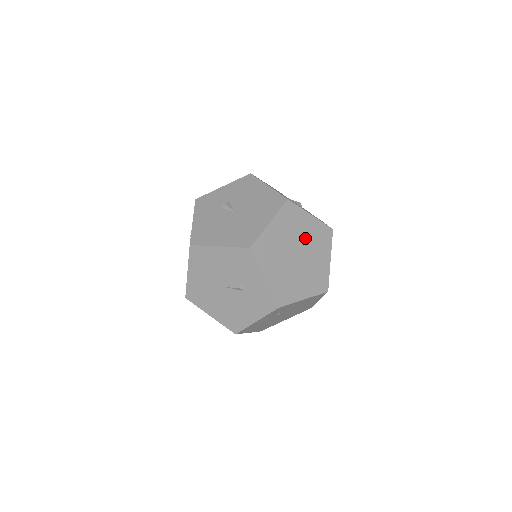
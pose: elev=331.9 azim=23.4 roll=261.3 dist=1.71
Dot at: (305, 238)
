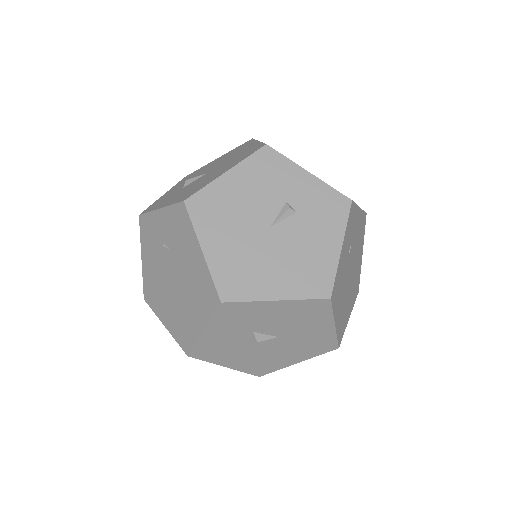
Dot at: occluded
